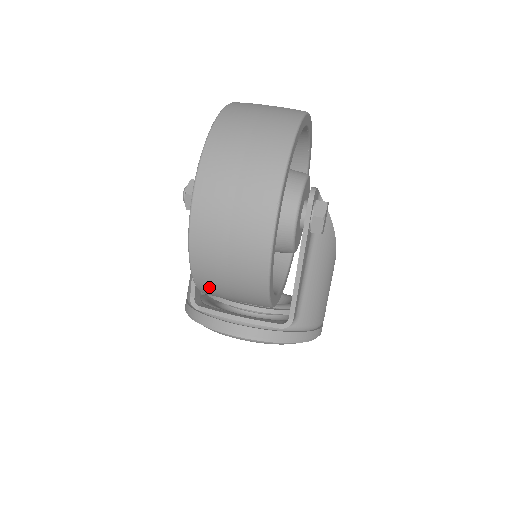
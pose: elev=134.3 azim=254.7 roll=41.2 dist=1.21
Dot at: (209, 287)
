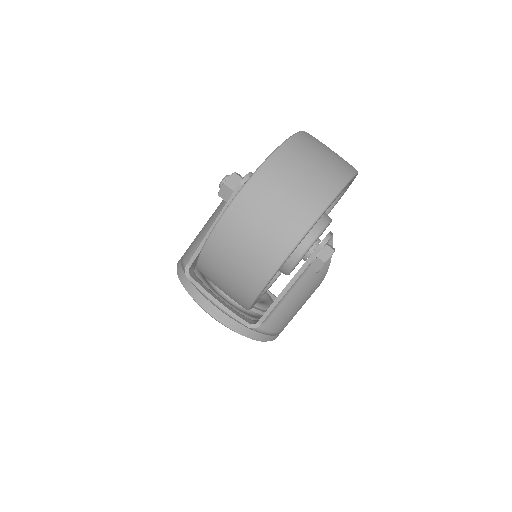
Dot at: (207, 274)
